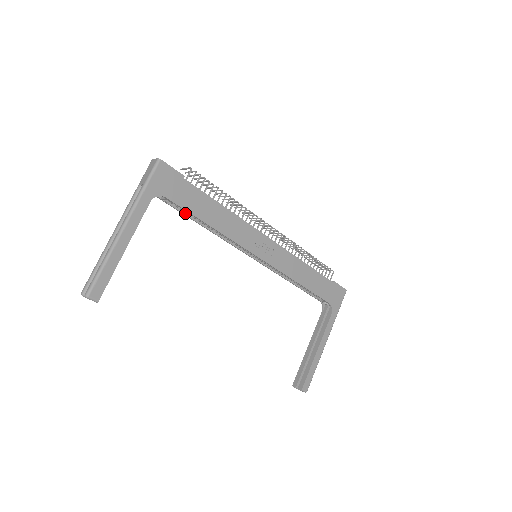
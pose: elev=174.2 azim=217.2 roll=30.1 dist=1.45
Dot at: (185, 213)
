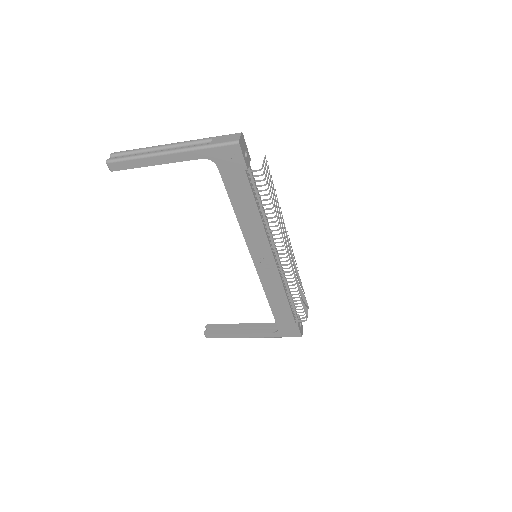
Dot at: occluded
